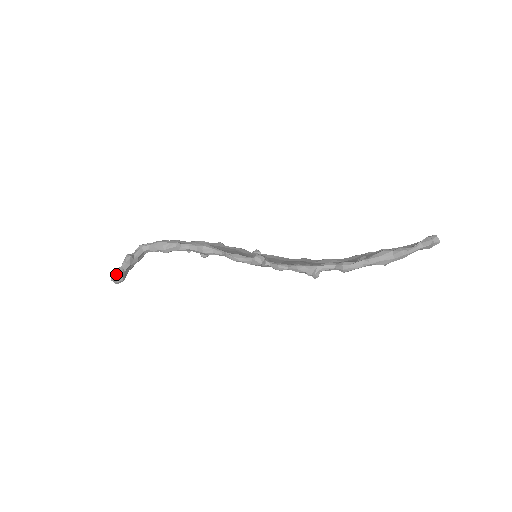
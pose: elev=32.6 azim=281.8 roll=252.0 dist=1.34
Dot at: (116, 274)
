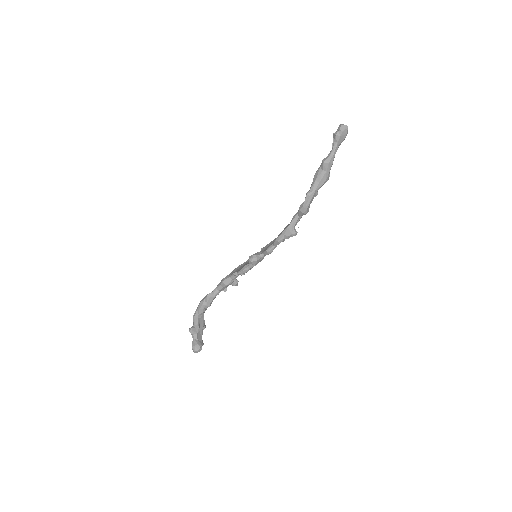
Dot at: (193, 347)
